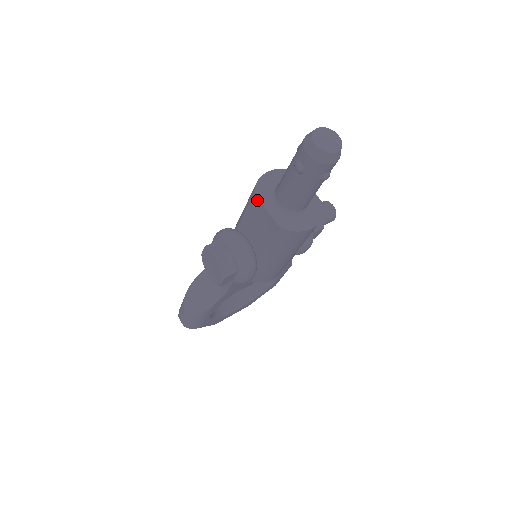
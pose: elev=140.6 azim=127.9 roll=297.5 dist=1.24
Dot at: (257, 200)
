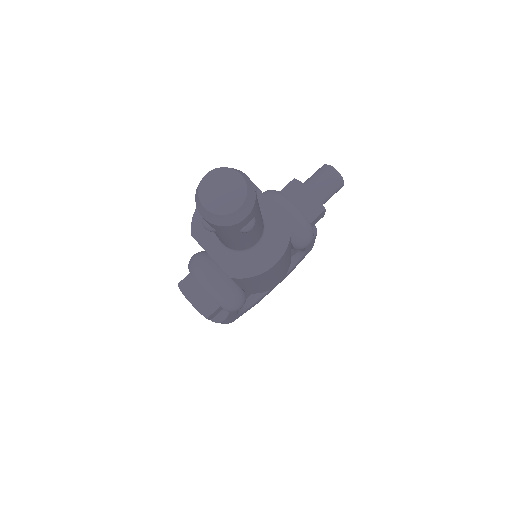
Dot at: (198, 243)
